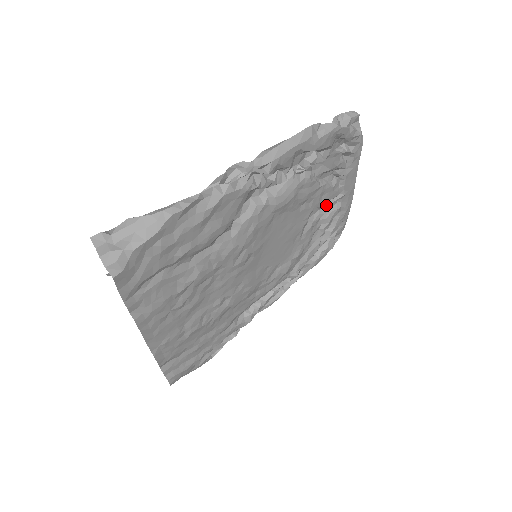
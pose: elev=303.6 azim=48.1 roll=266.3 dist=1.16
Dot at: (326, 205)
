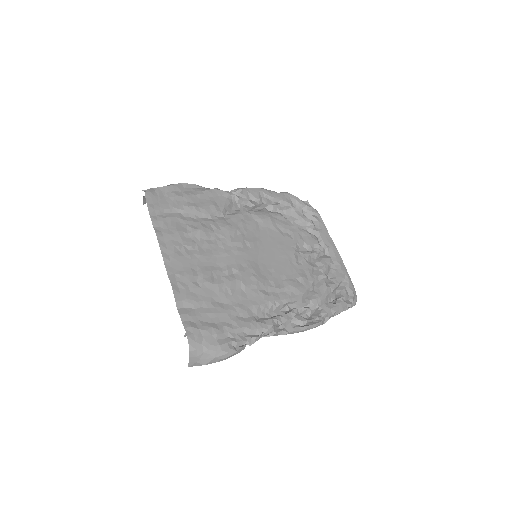
Dot at: (313, 251)
